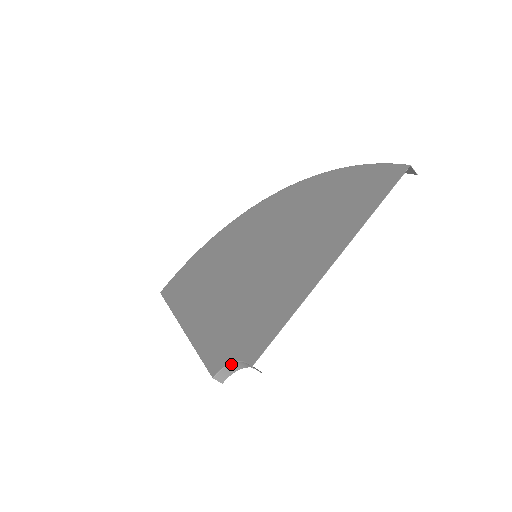
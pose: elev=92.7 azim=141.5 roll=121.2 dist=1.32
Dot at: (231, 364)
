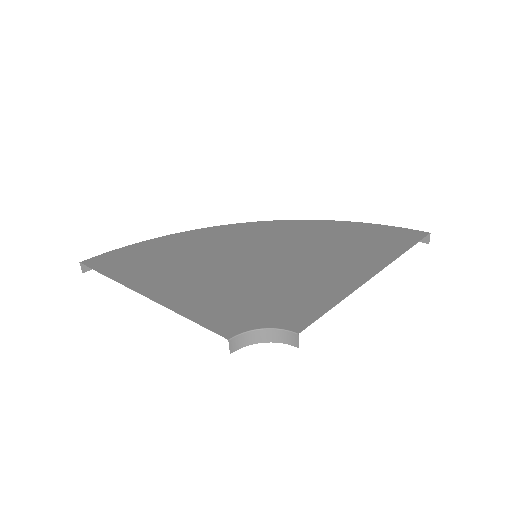
Dot at: (257, 330)
